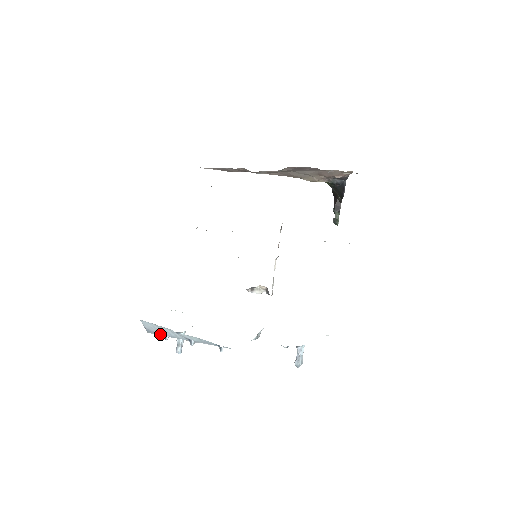
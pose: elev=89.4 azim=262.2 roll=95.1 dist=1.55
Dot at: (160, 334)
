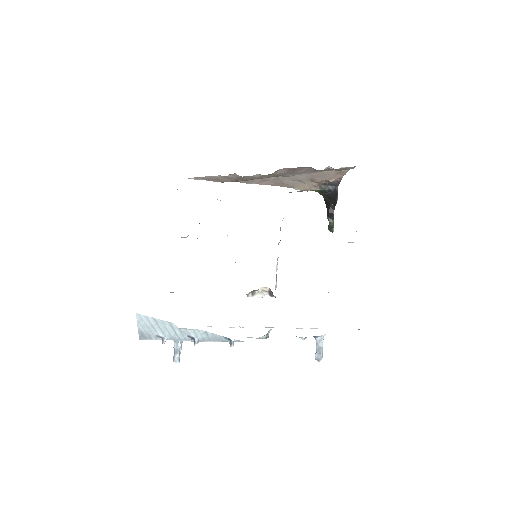
Dot at: (156, 338)
